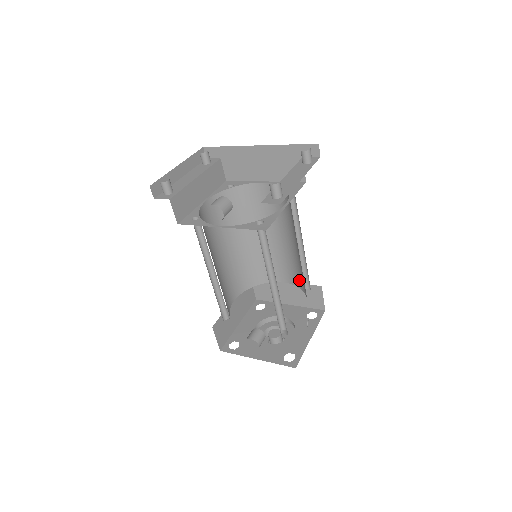
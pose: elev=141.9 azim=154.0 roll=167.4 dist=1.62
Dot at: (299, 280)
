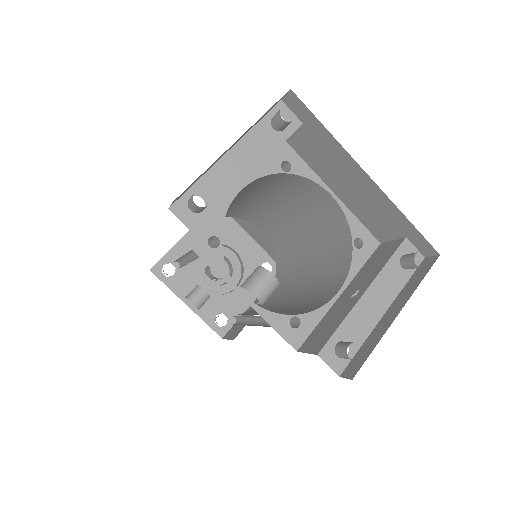
Dot at: (280, 254)
